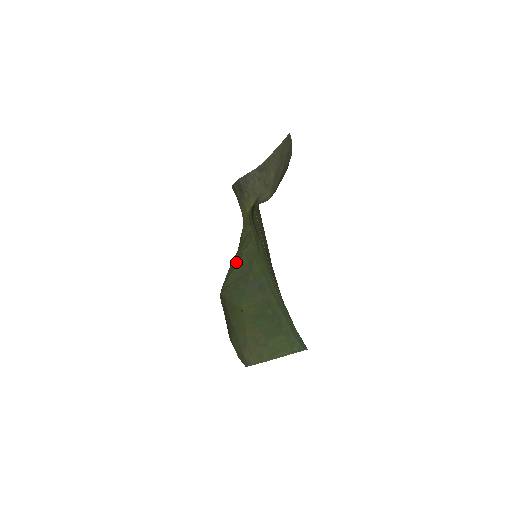
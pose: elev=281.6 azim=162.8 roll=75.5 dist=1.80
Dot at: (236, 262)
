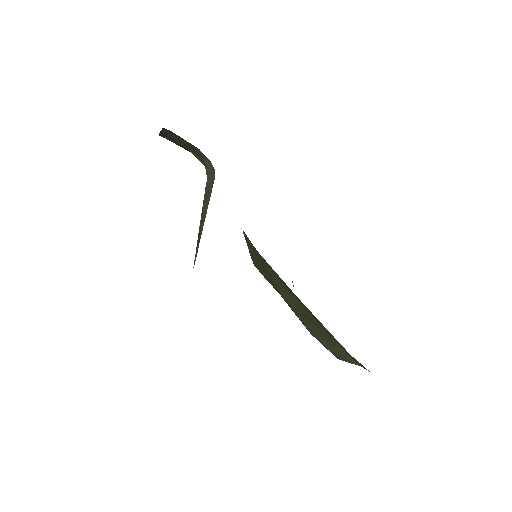
Dot at: occluded
